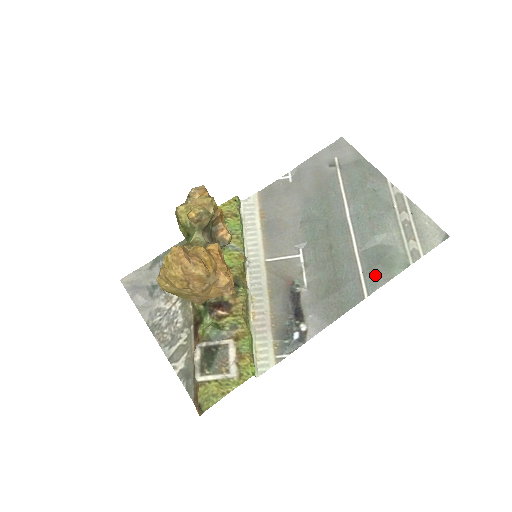
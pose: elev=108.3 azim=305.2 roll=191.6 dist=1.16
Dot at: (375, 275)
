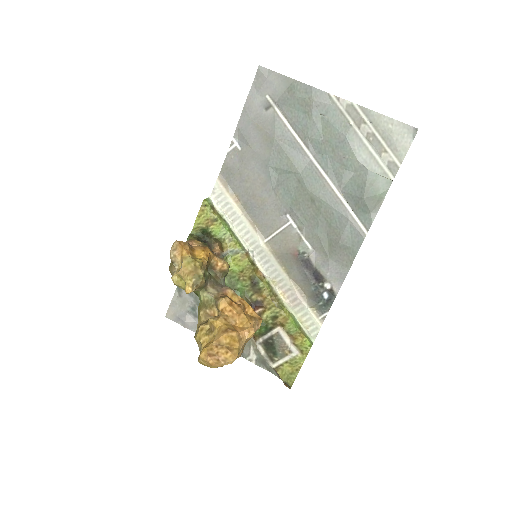
Dot at: (365, 209)
